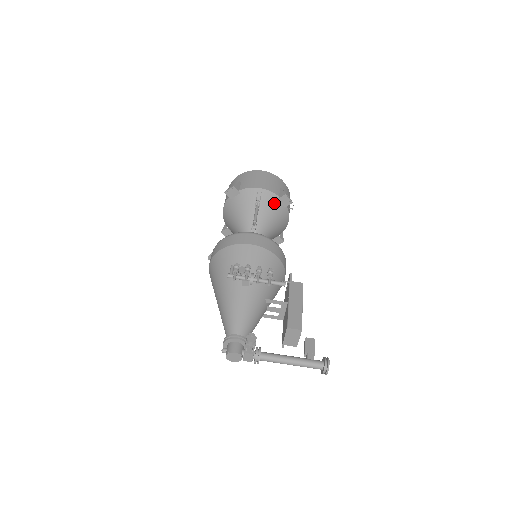
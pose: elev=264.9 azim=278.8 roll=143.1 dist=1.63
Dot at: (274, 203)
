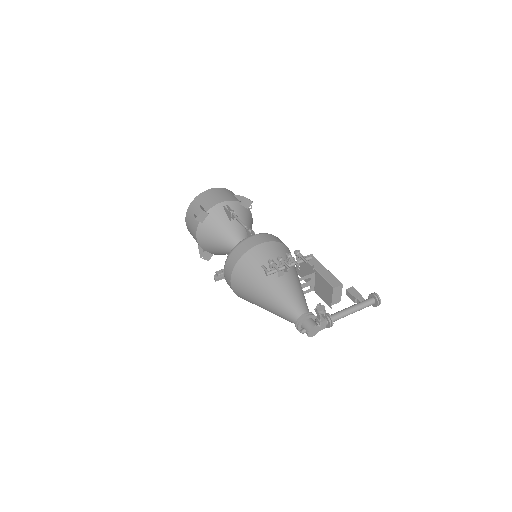
Dot at: (240, 209)
